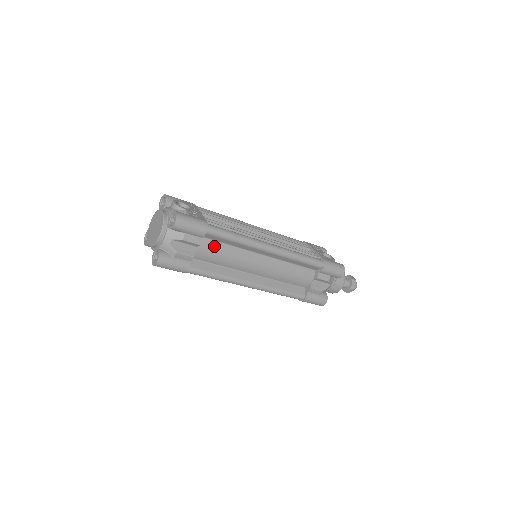
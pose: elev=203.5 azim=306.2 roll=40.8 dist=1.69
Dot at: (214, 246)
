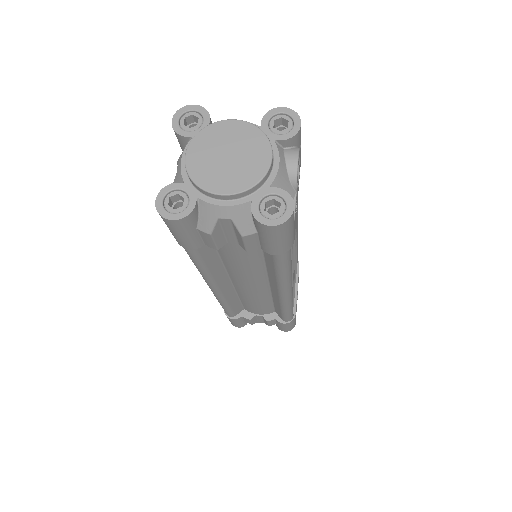
Dot at: (252, 253)
